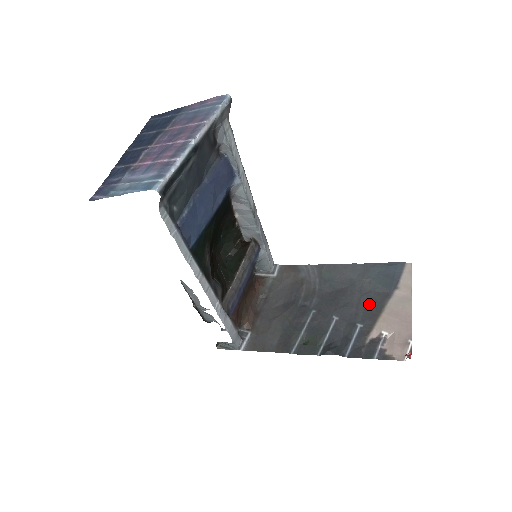
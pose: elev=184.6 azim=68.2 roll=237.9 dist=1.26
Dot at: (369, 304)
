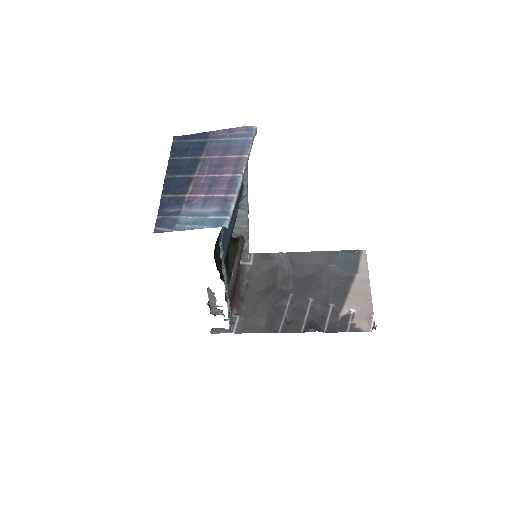
Dot at: (337, 287)
